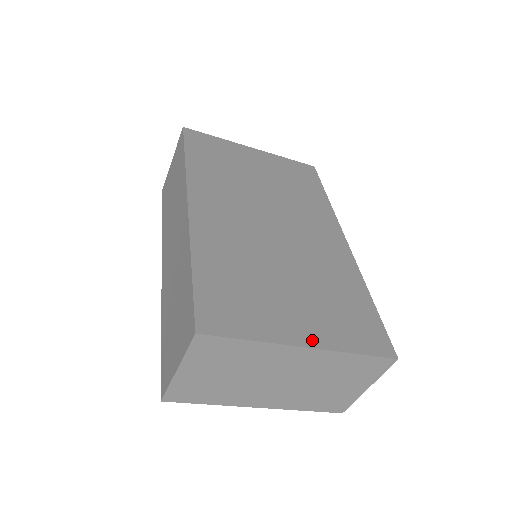
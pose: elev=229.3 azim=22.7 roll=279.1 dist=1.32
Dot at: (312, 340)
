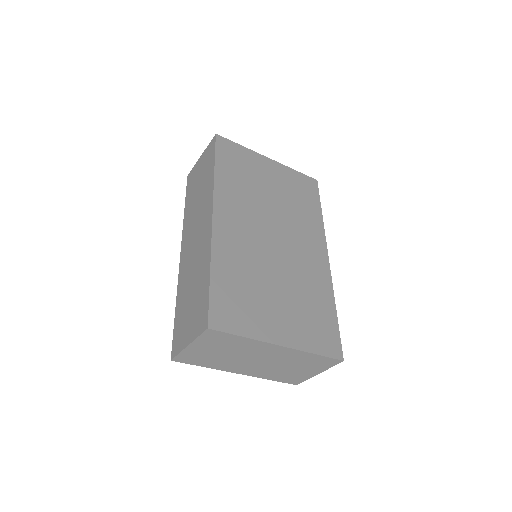
Dot at: (286, 341)
